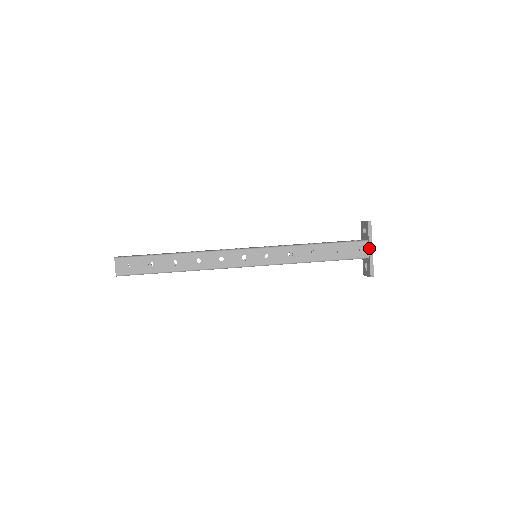
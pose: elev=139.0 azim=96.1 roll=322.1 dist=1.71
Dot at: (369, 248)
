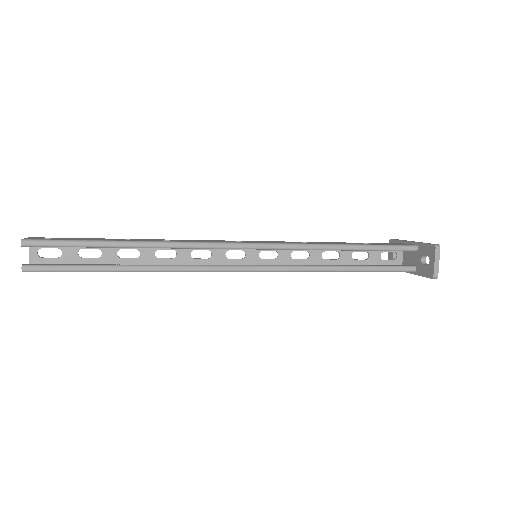
Dot at: (409, 241)
